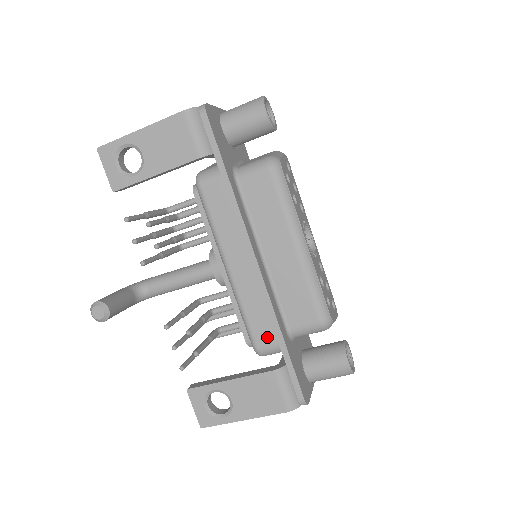
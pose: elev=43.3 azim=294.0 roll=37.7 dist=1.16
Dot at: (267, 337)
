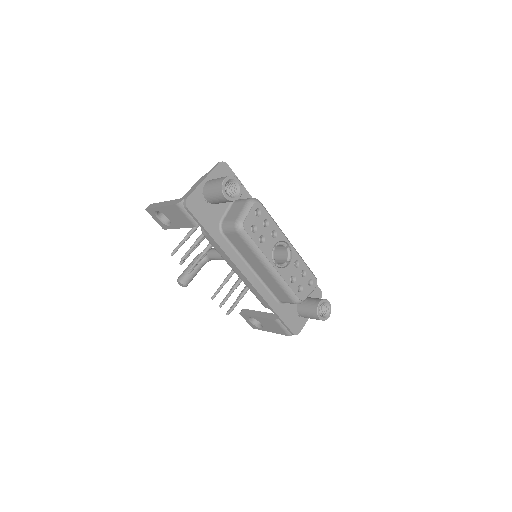
Dot at: occluded
